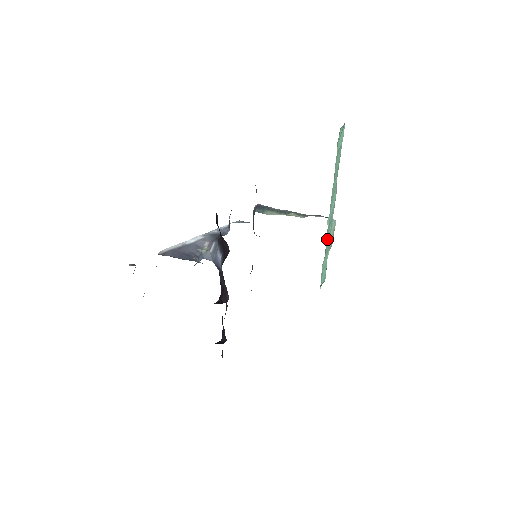
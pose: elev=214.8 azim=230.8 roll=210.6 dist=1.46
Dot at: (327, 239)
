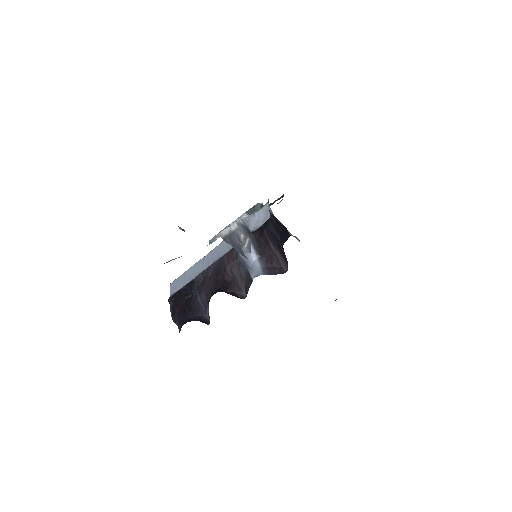
Dot at: occluded
